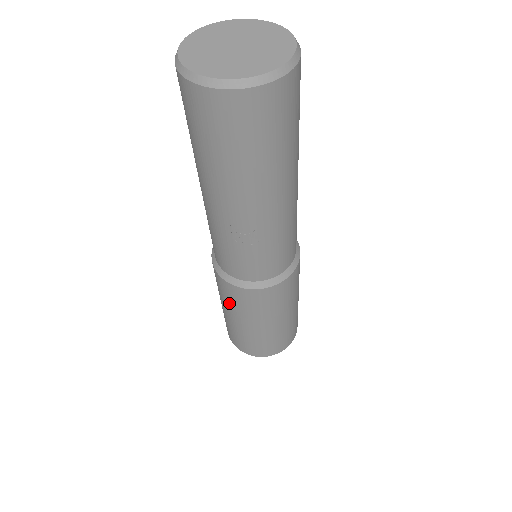
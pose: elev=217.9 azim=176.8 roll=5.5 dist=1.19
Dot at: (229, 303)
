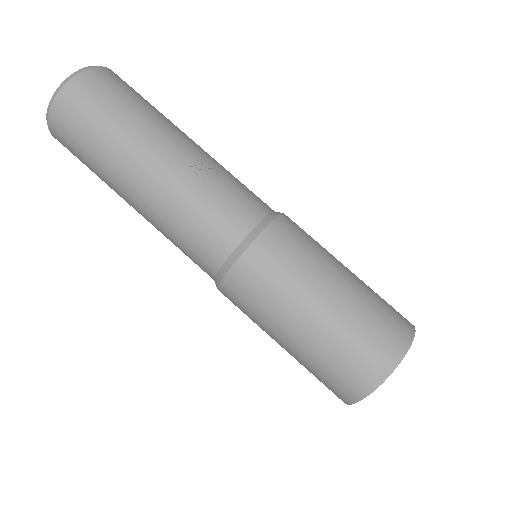
Dot at: (287, 282)
